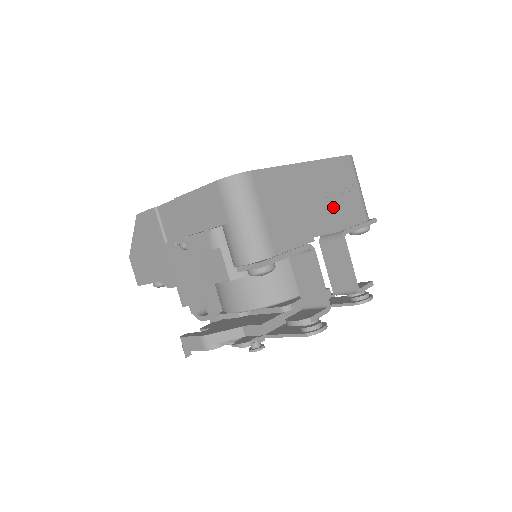
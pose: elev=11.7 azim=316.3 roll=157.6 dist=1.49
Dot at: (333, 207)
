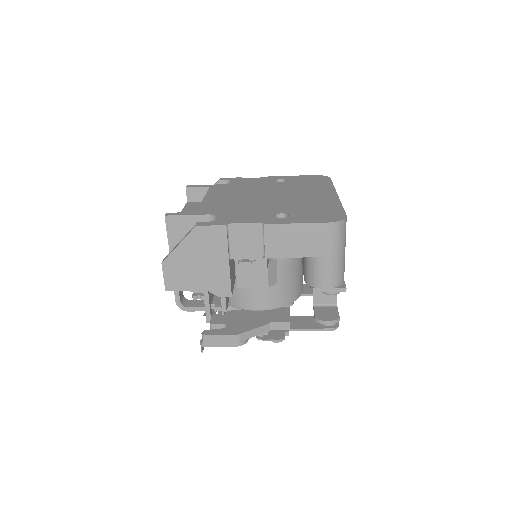
Dot at: occluded
